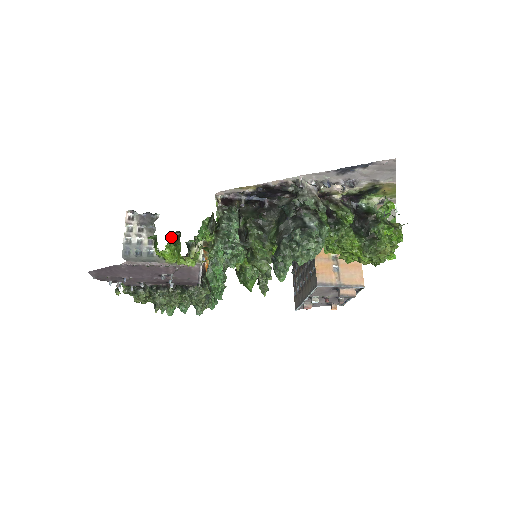
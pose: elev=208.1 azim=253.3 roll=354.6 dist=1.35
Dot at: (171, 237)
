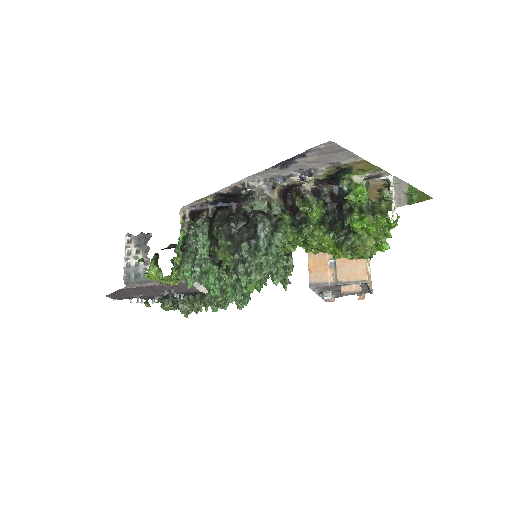
Dot at: (152, 259)
